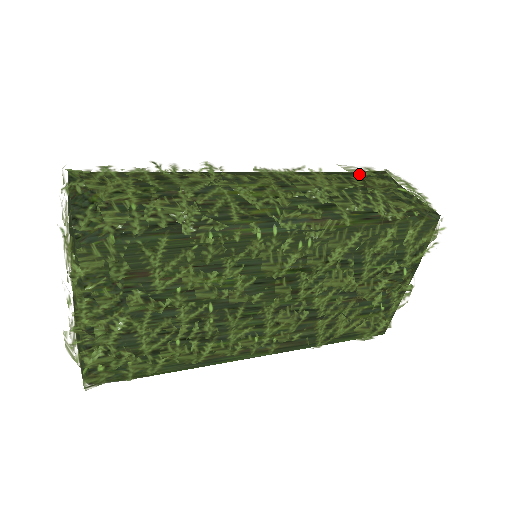
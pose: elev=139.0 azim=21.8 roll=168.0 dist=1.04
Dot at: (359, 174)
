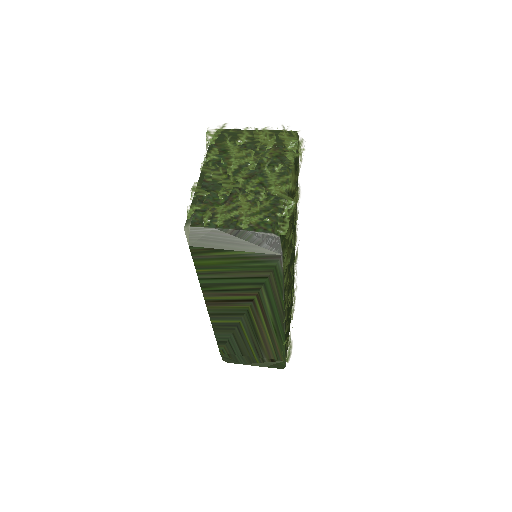
Dot at: occluded
